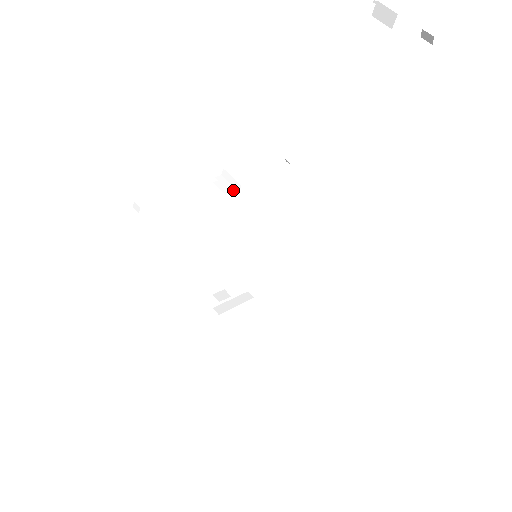
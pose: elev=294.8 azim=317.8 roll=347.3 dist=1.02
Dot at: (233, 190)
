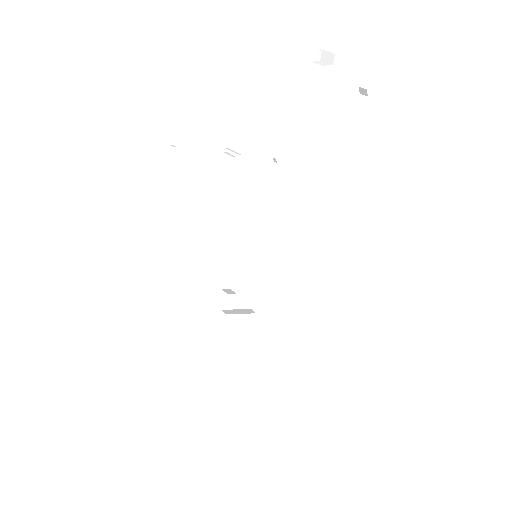
Dot at: (237, 153)
